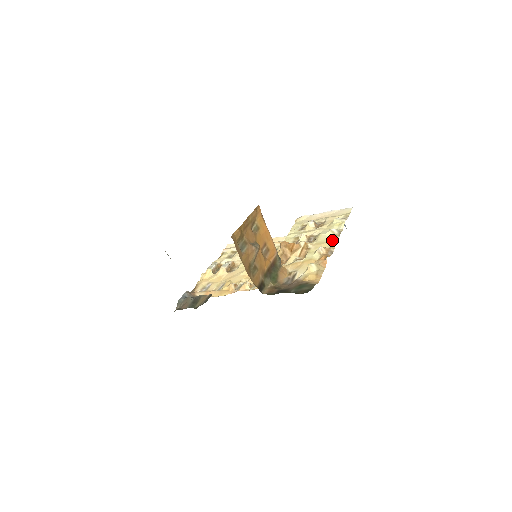
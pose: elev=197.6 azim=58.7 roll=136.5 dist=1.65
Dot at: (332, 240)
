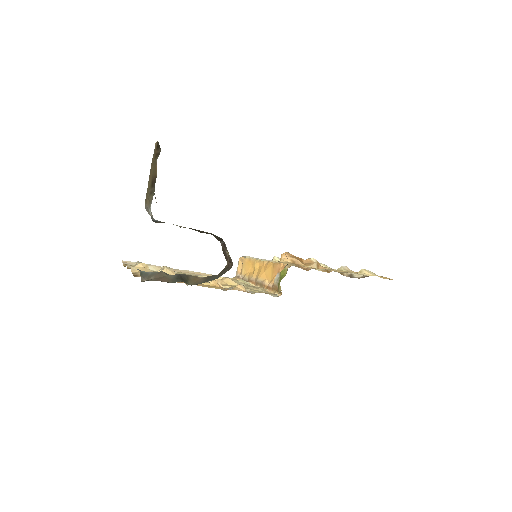
Dot at: occluded
